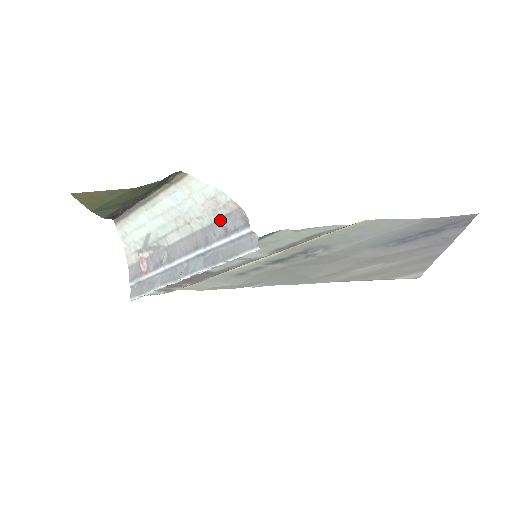
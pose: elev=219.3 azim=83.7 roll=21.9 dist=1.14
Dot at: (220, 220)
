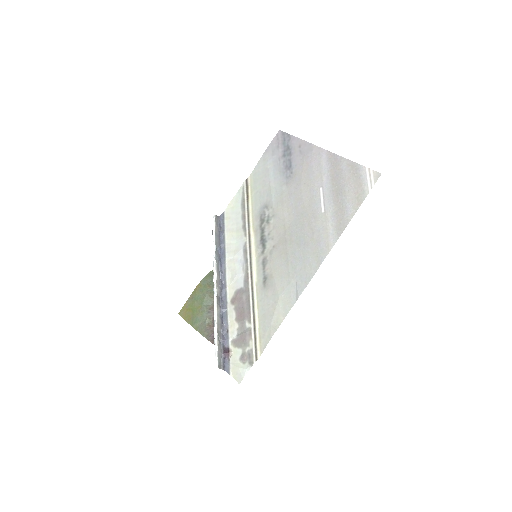
Dot at: occluded
